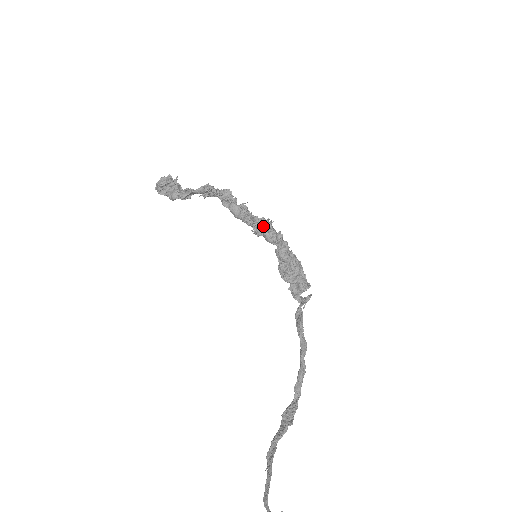
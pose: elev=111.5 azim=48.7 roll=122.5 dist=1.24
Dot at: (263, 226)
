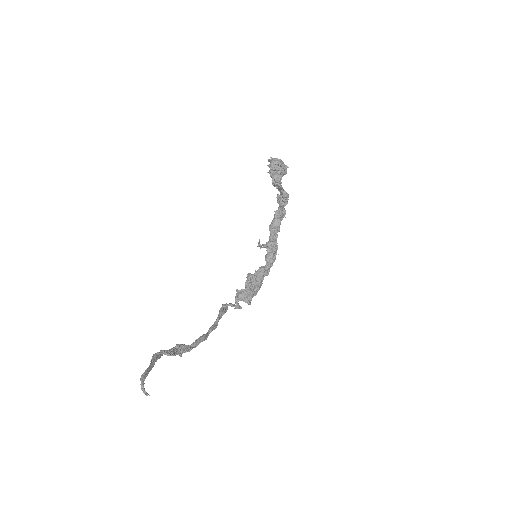
Dot at: (275, 249)
